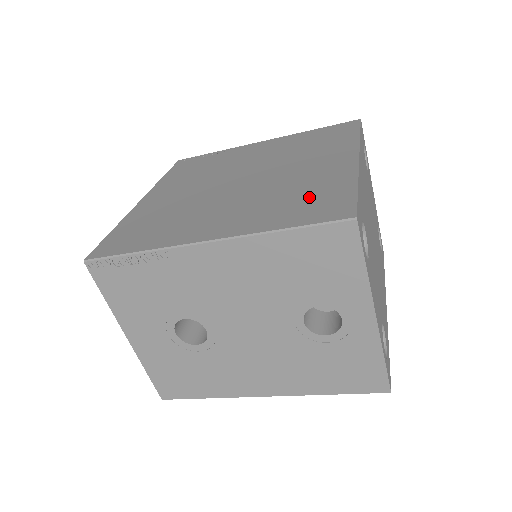
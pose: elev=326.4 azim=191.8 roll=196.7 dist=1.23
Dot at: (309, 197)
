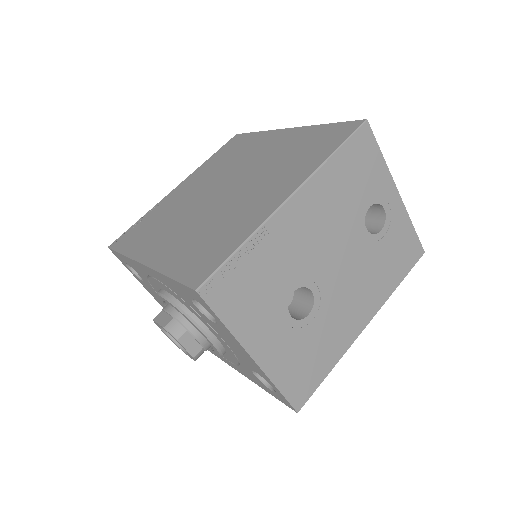
Dot at: (308, 145)
